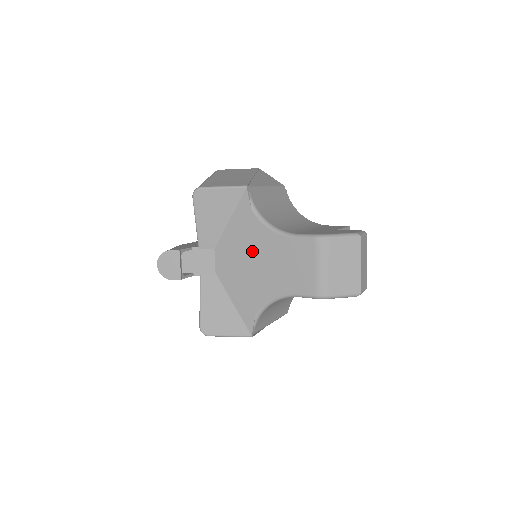
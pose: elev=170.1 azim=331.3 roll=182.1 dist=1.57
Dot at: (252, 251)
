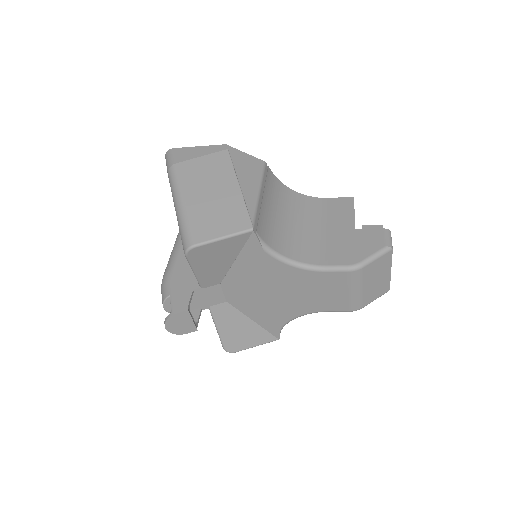
Dot at: (270, 284)
